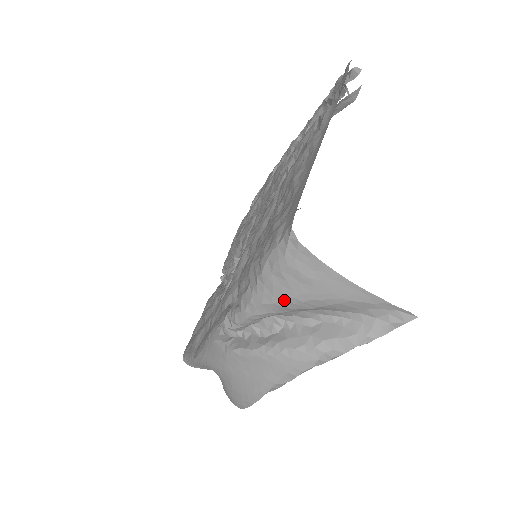
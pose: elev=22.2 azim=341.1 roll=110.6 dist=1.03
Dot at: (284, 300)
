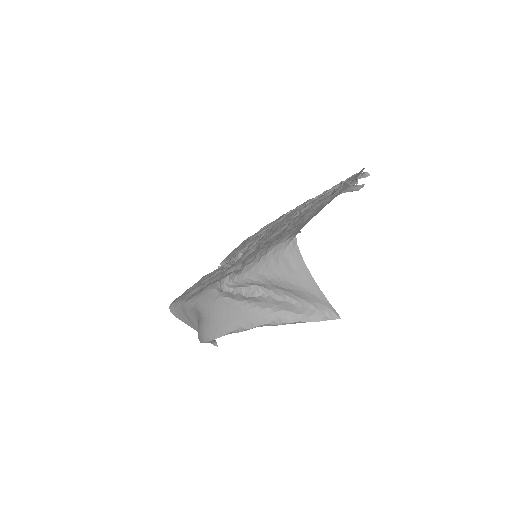
Dot at: (272, 275)
